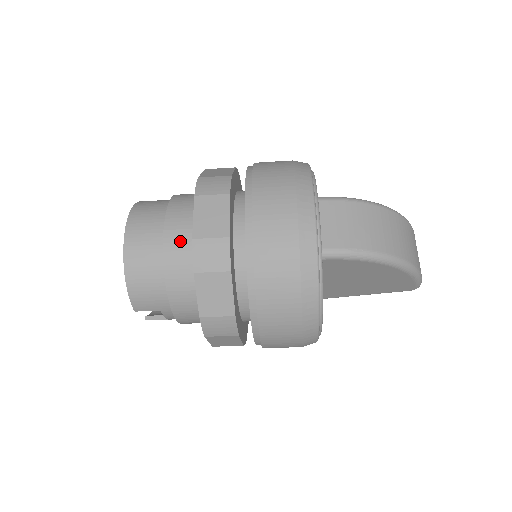
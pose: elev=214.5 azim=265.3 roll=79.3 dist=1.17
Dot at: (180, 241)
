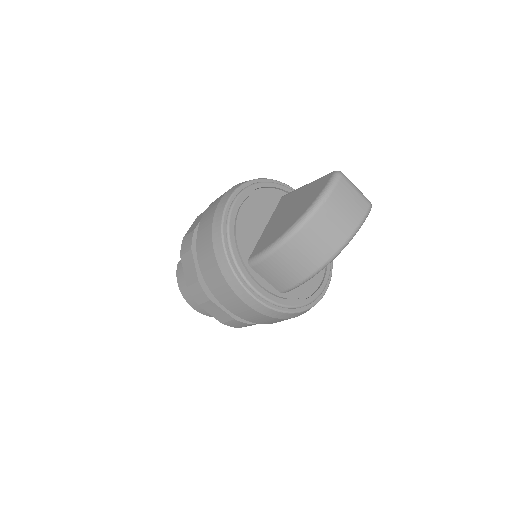
Dot at: occluded
